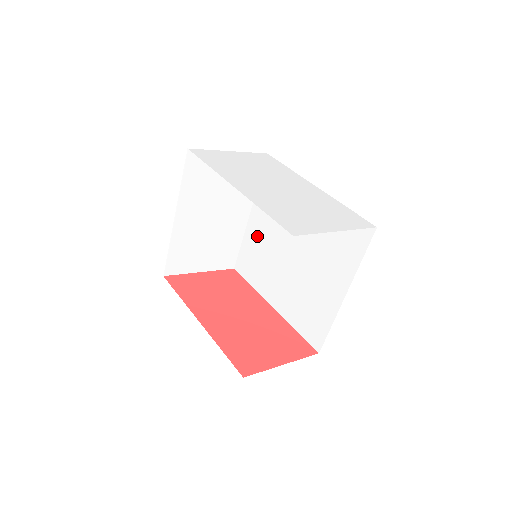
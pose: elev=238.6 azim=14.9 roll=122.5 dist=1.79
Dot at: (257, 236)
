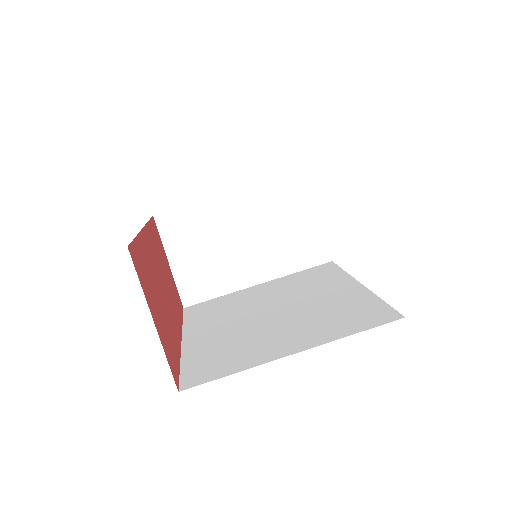
Dot at: (247, 296)
